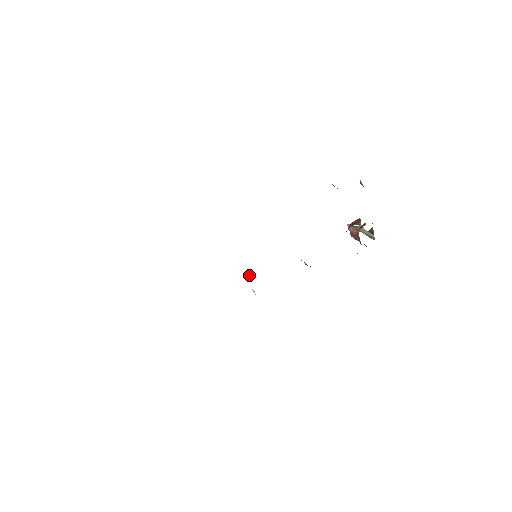
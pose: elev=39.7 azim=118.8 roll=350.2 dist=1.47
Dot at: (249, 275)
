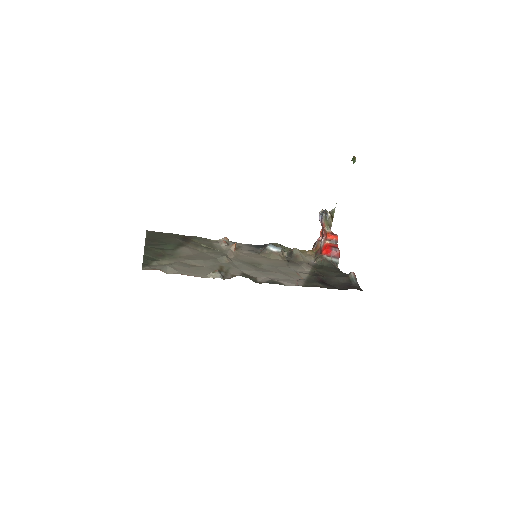
Dot at: occluded
